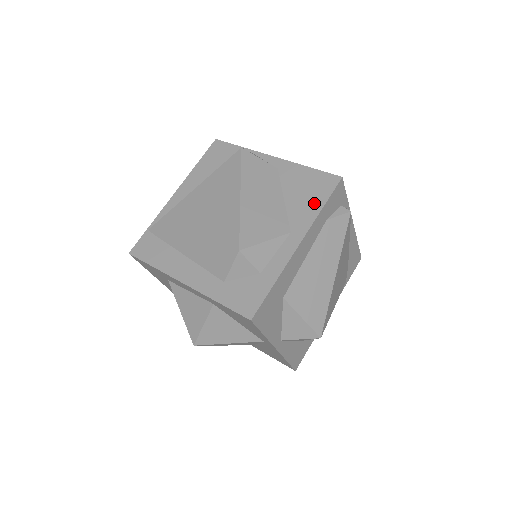
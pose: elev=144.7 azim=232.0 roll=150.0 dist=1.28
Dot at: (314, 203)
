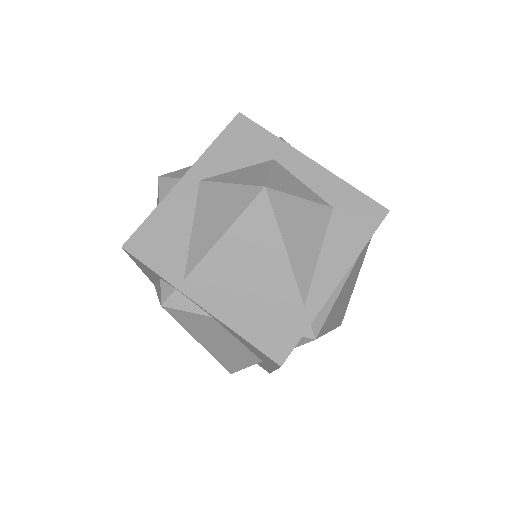
Dot at: (268, 362)
